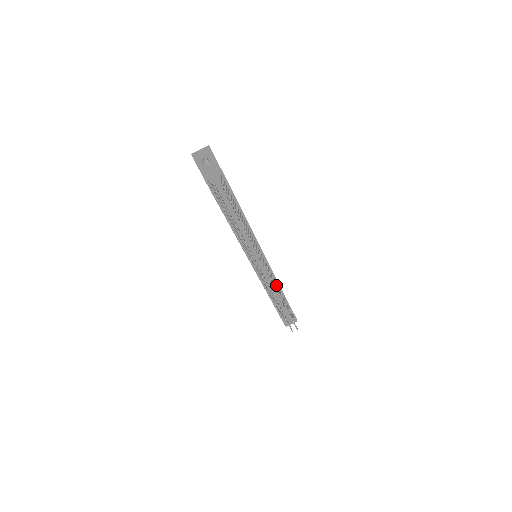
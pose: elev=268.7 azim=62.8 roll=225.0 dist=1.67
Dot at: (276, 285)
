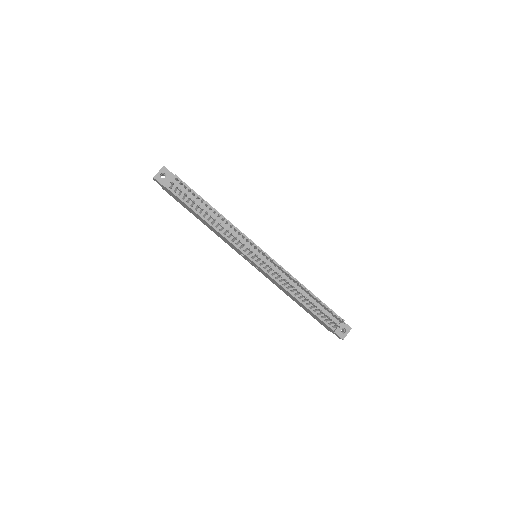
Dot at: occluded
